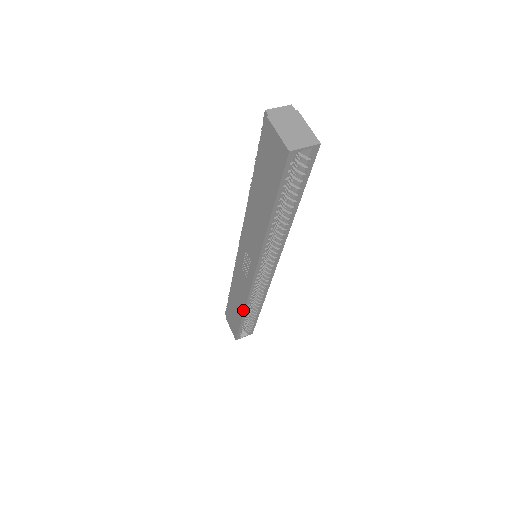
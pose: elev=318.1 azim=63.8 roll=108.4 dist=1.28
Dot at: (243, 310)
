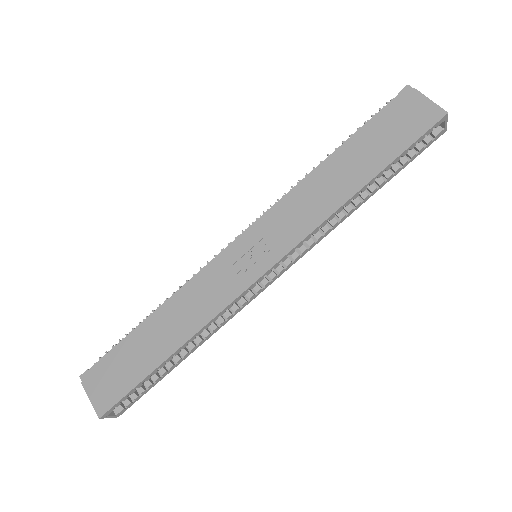
Dot at: (186, 339)
